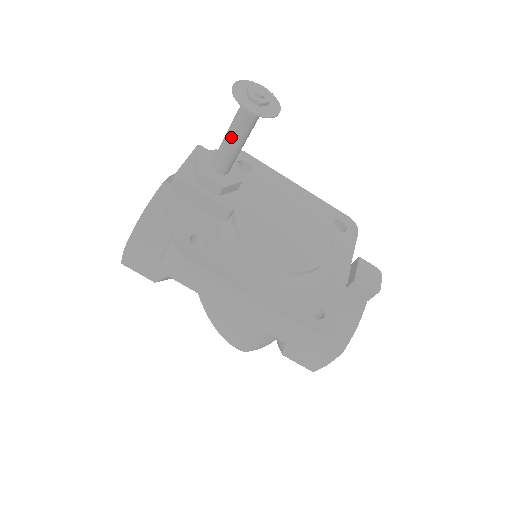
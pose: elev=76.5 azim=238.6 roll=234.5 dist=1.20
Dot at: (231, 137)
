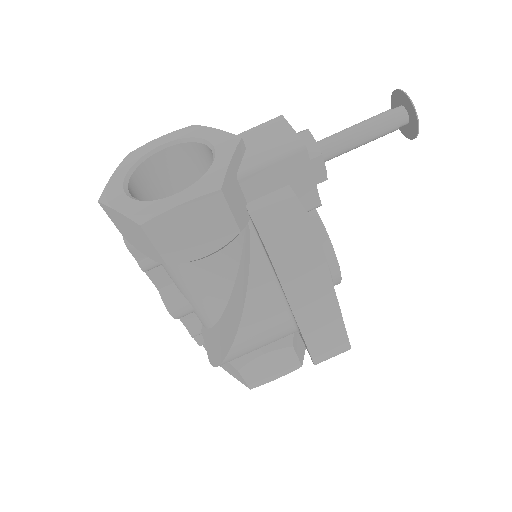
Dot at: (366, 135)
